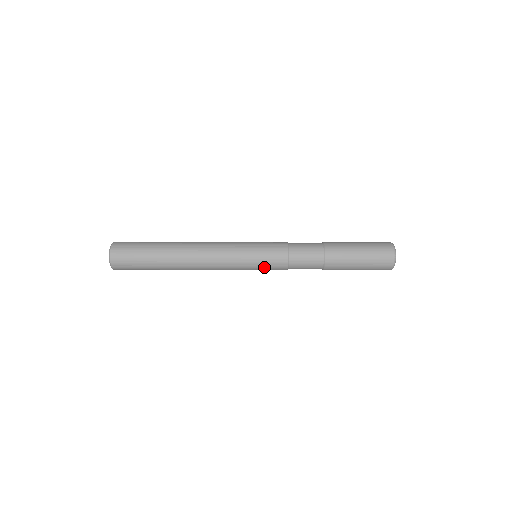
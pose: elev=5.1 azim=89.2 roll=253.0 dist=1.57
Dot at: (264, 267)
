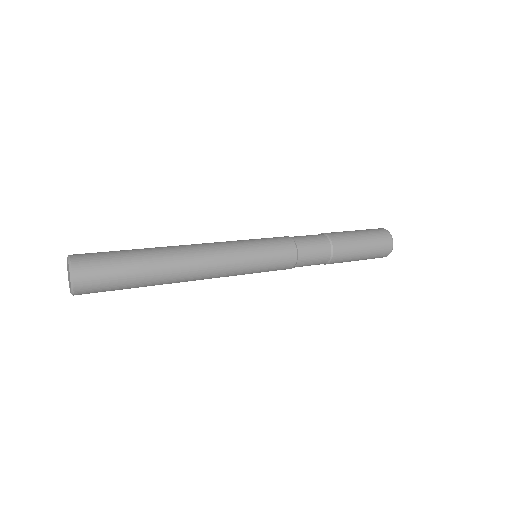
Dot at: (272, 258)
